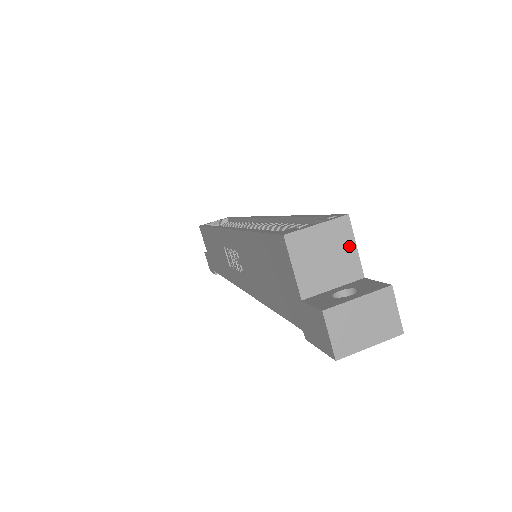
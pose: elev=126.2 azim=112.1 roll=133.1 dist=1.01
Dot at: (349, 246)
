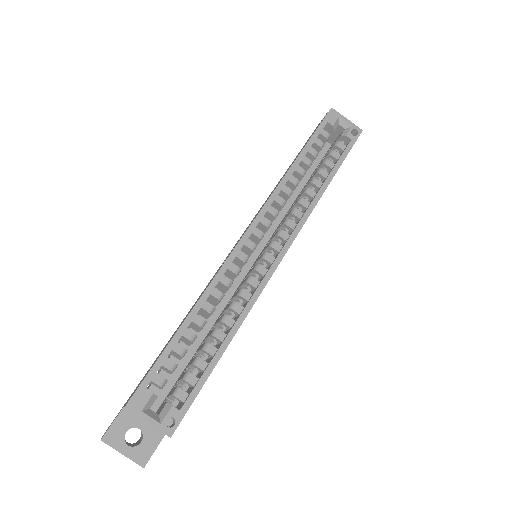
Dot at: occluded
